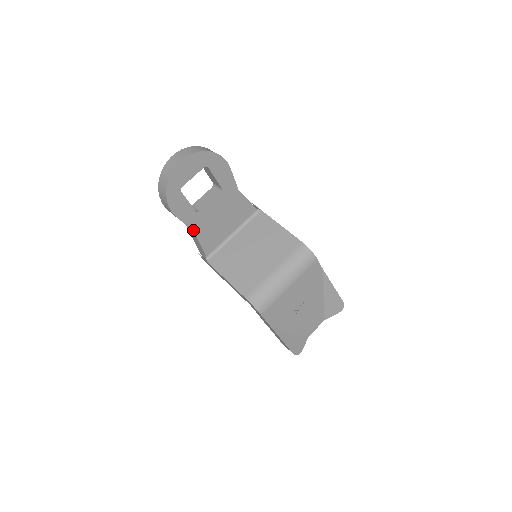
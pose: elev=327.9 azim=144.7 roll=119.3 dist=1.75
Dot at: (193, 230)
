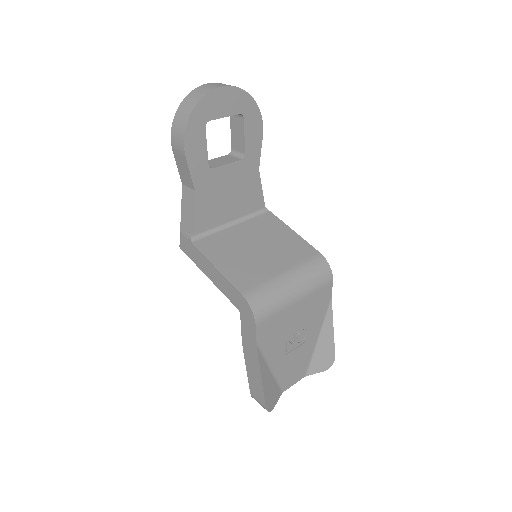
Dot at: (195, 188)
